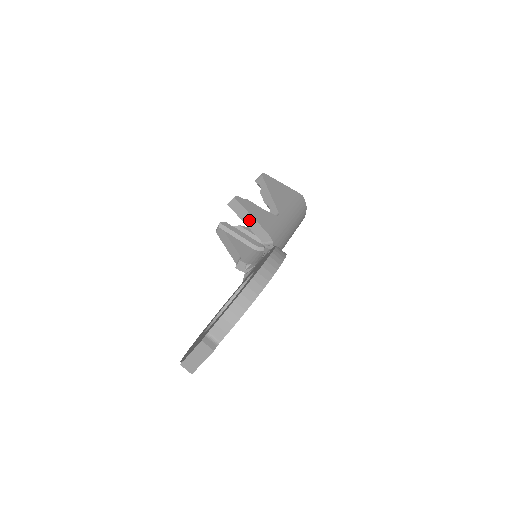
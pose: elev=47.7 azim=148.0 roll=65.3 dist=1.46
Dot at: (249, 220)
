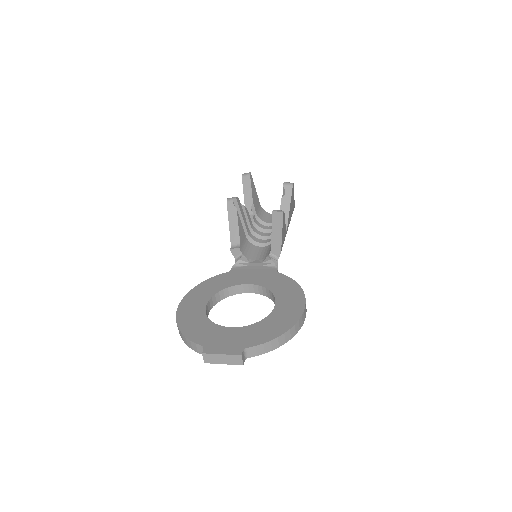
Dot at: (277, 233)
